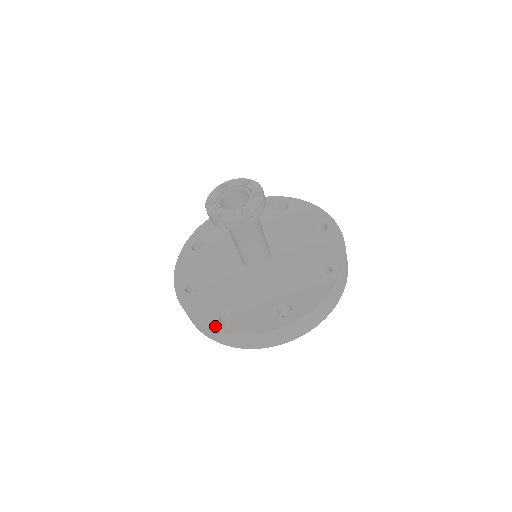
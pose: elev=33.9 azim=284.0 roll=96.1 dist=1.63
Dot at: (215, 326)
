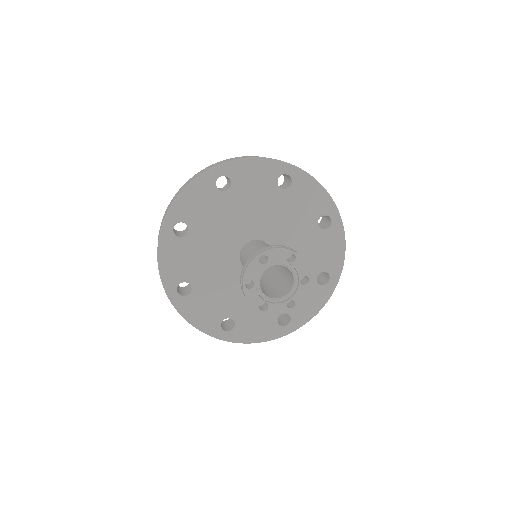
Dot at: (218, 335)
